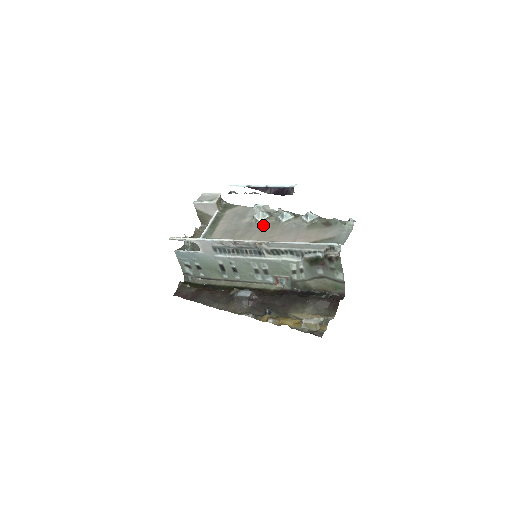
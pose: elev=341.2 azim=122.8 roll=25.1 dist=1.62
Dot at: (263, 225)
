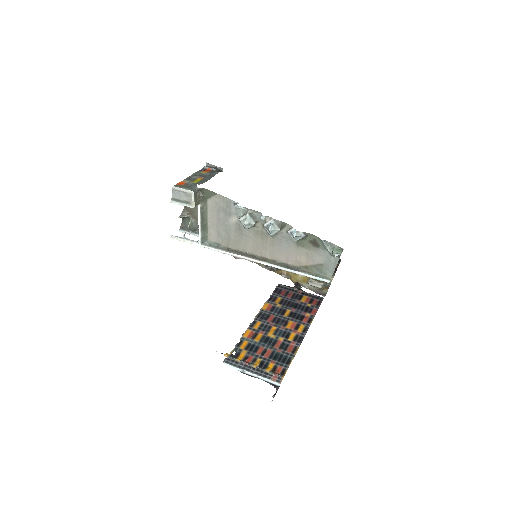
Dot at: (252, 232)
